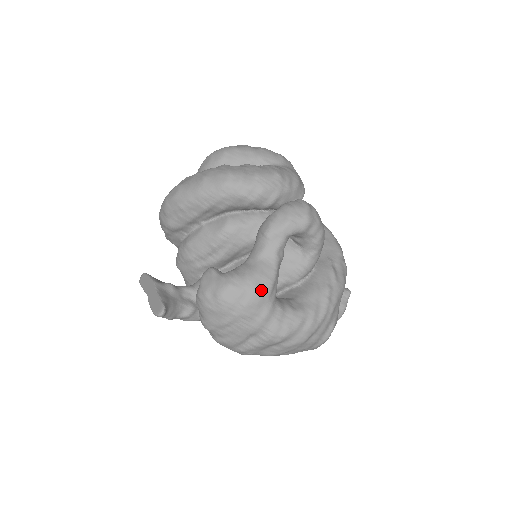
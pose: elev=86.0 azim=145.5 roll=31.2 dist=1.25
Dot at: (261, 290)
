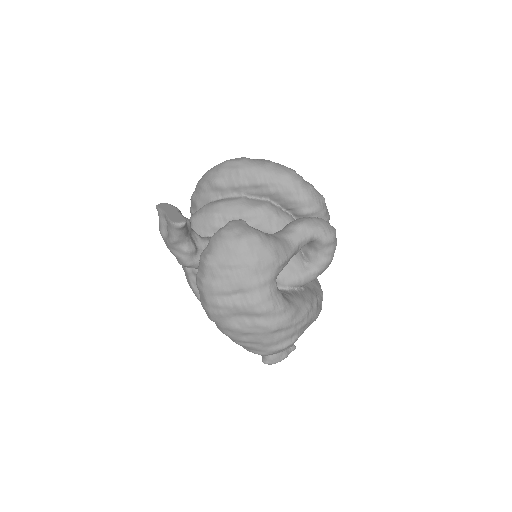
Dot at: (277, 256)
